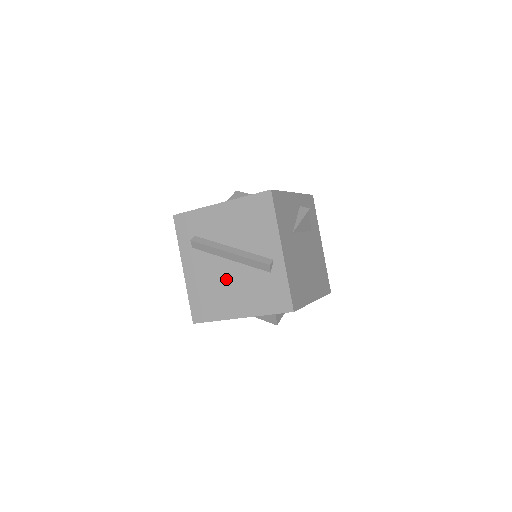
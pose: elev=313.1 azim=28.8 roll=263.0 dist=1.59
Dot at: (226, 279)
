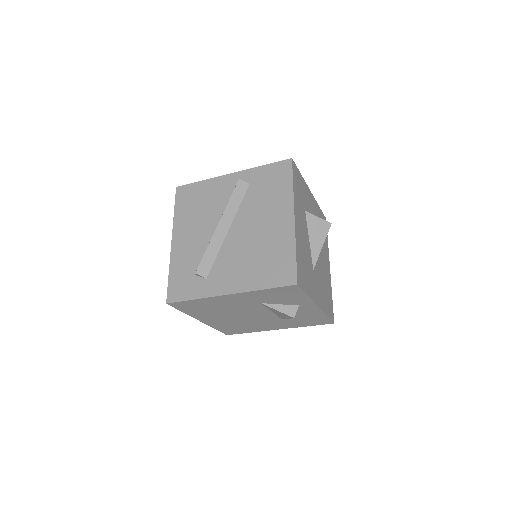
Dot at: (248, 235)
